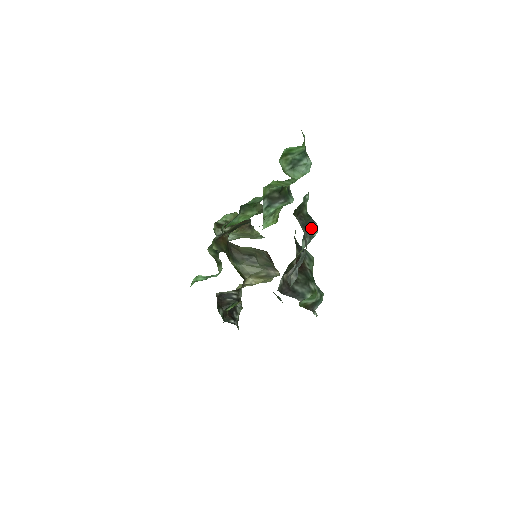
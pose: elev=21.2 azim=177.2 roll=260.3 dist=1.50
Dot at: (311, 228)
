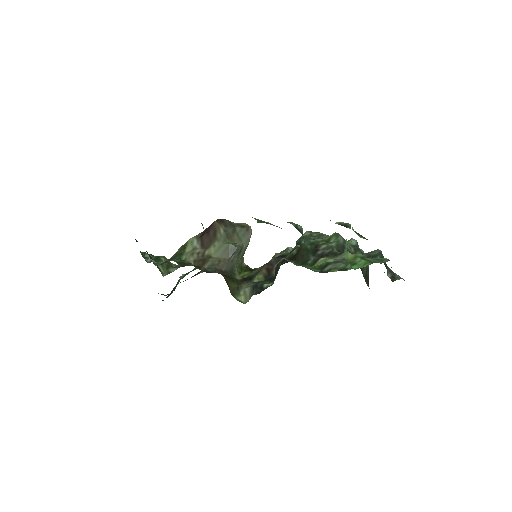
Dot at: occluded
